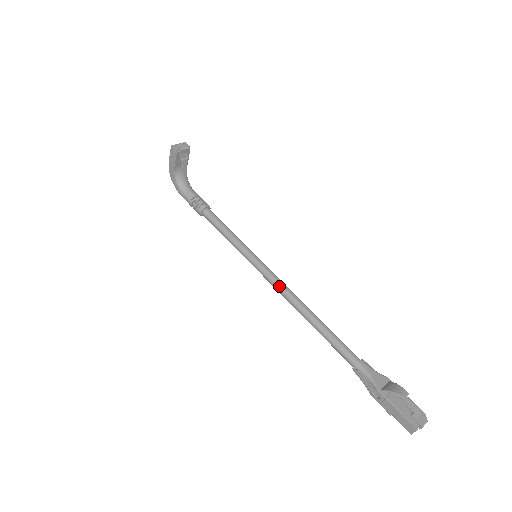
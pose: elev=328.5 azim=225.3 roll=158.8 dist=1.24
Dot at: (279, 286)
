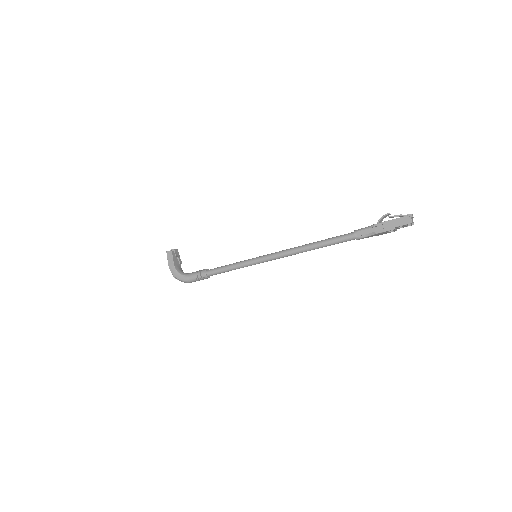
Dot at: (281, 251)
